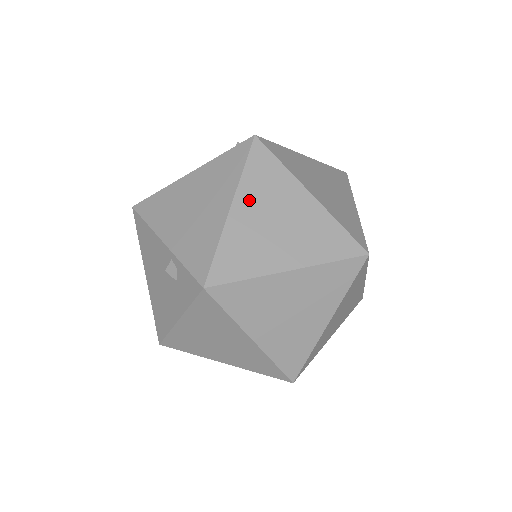
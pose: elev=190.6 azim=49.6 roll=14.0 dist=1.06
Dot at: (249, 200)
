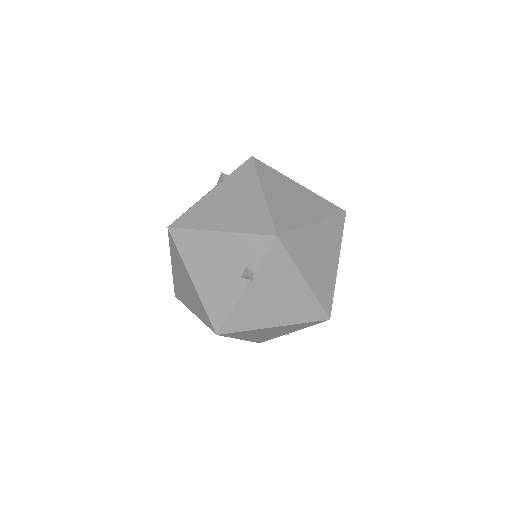
Dot at: occluded
